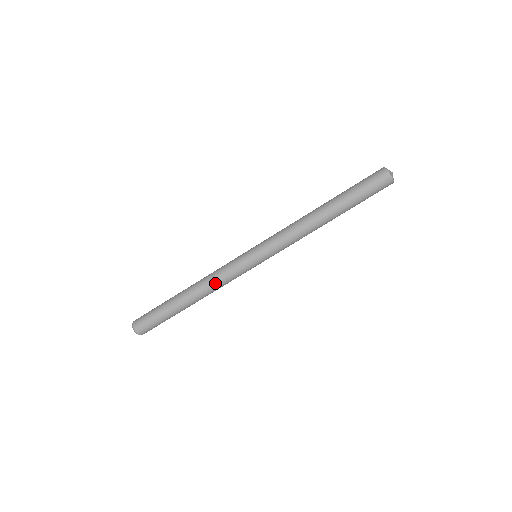
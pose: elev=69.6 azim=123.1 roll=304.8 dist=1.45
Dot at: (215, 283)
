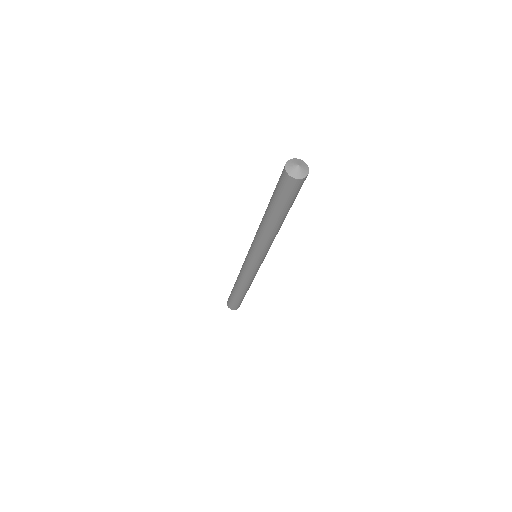
Dot at: (247, 282)
